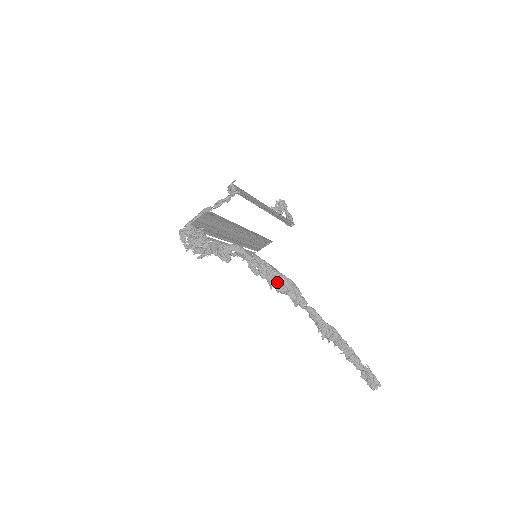
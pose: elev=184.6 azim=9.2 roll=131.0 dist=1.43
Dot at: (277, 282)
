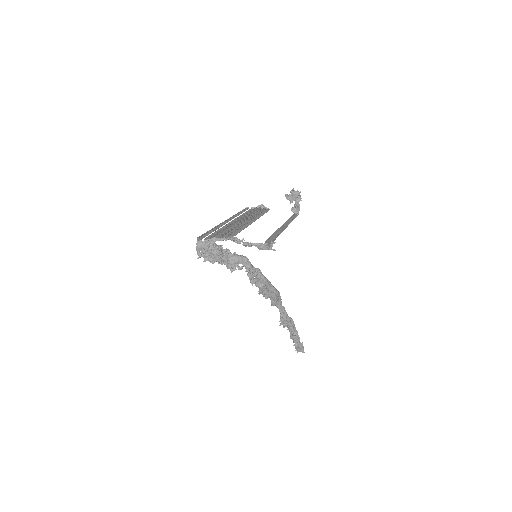
Dot at: (266, 291)
